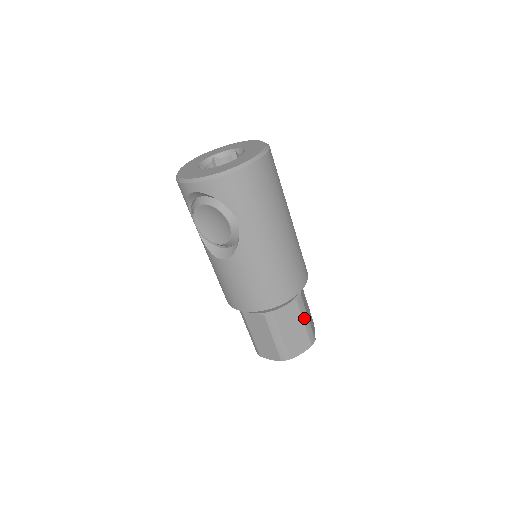
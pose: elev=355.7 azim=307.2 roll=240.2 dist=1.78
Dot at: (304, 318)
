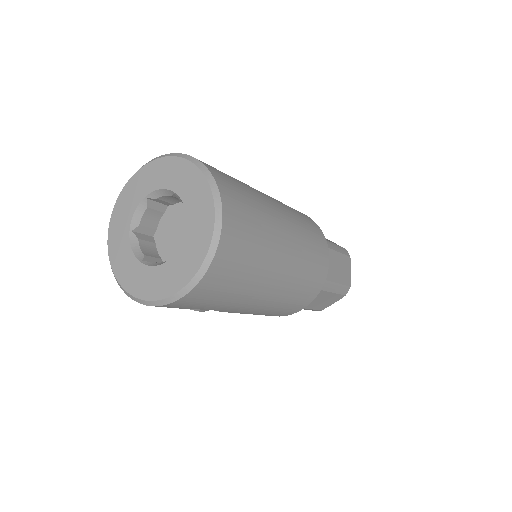
Dot at: (331, 289)
